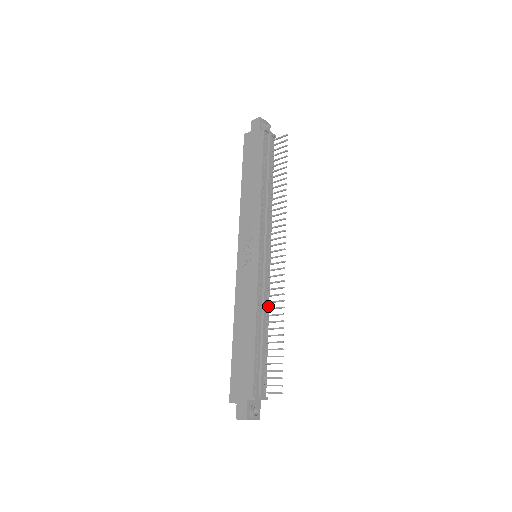
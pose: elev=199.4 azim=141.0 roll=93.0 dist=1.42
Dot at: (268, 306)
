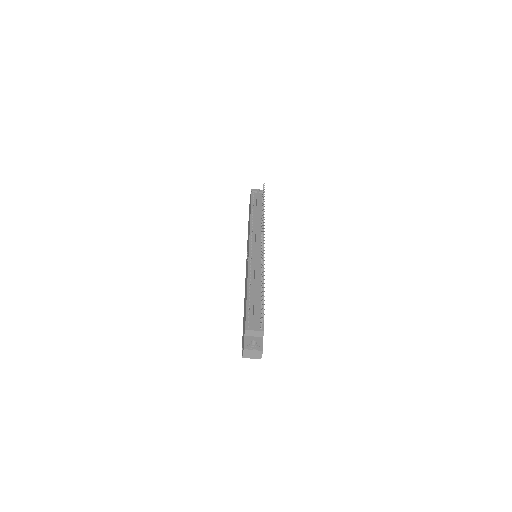
Dot at: occluded
